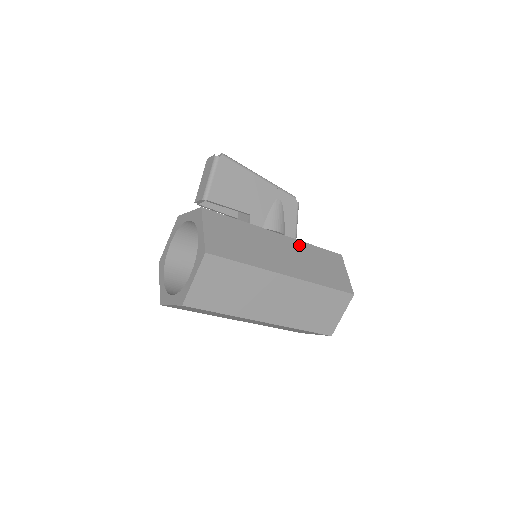
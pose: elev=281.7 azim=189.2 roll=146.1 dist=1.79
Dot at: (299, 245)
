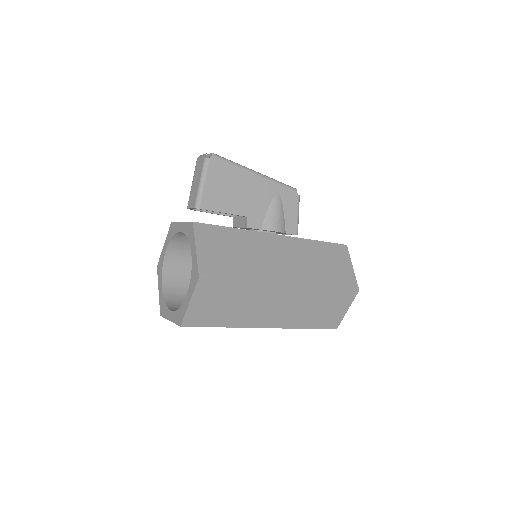
Dot at: (300, 244)
